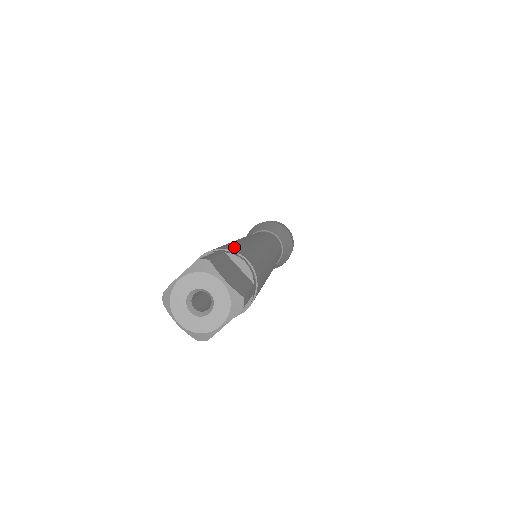
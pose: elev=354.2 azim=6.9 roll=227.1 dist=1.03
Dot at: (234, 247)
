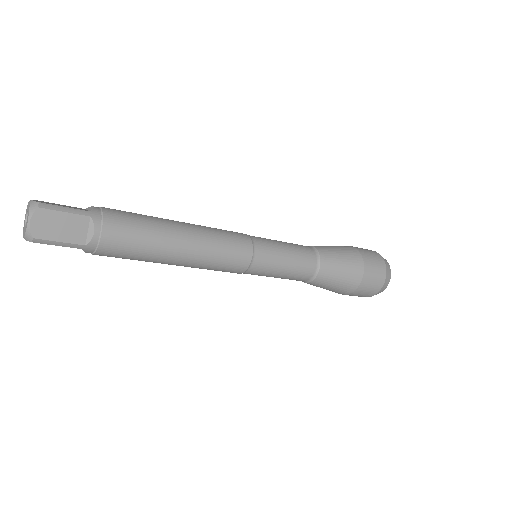
Dot at: occluded
